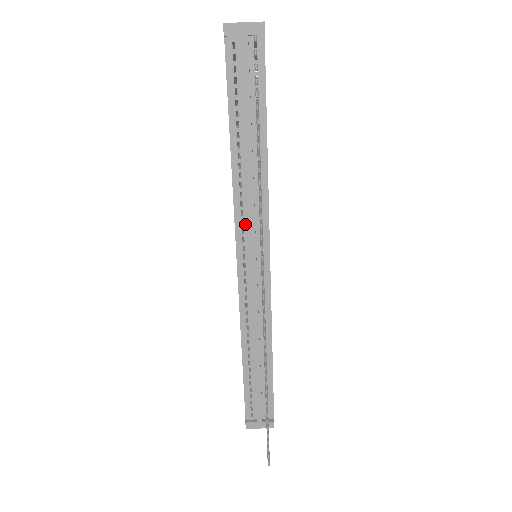
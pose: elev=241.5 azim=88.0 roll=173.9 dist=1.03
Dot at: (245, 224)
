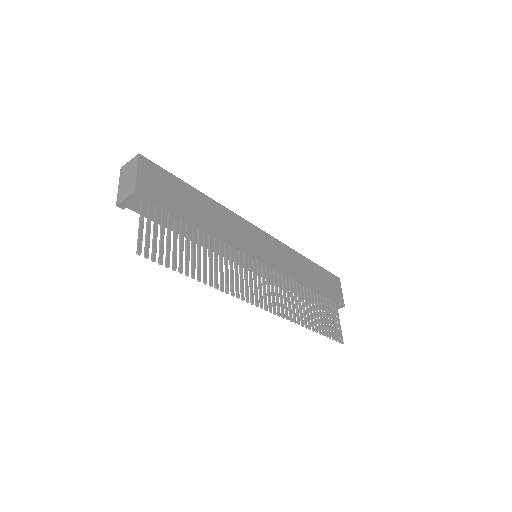
Dot at: occluded
